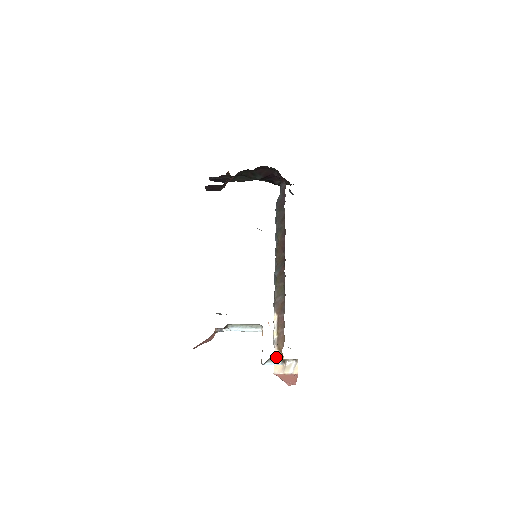
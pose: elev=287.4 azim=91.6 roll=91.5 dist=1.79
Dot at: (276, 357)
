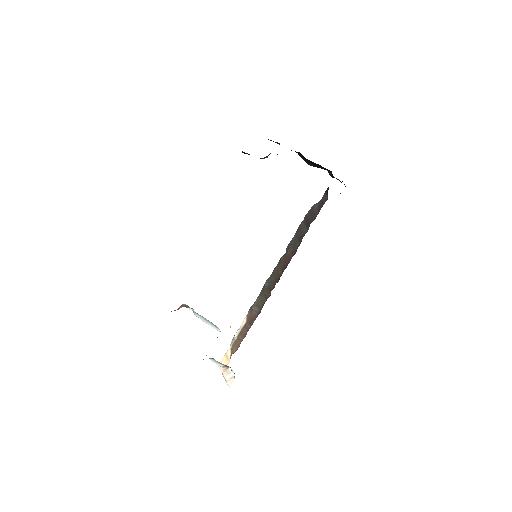
Dot at: (227, 353)
